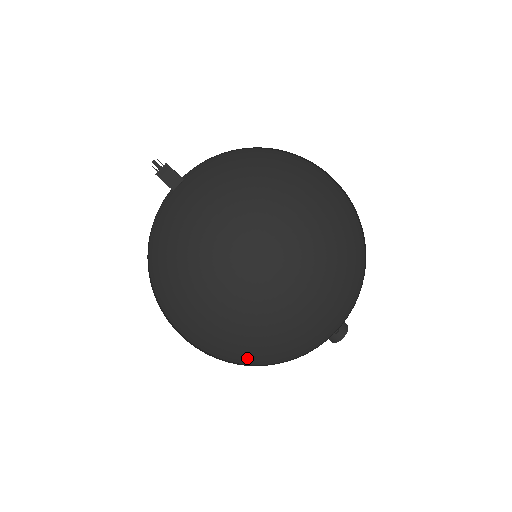
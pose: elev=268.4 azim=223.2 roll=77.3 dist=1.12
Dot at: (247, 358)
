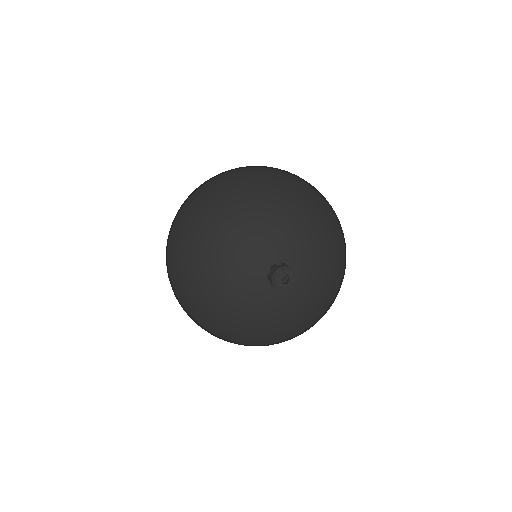
Dot at: (194, 209)
